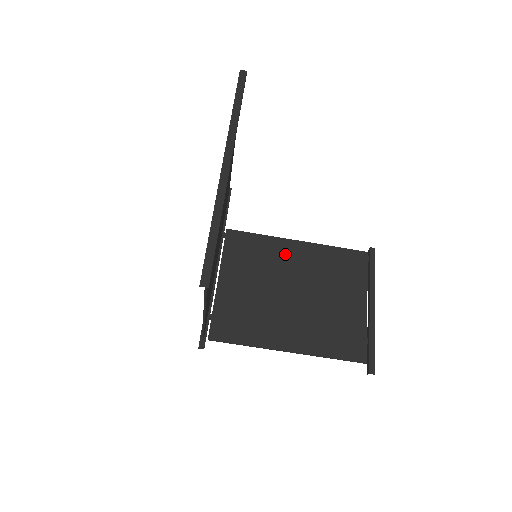
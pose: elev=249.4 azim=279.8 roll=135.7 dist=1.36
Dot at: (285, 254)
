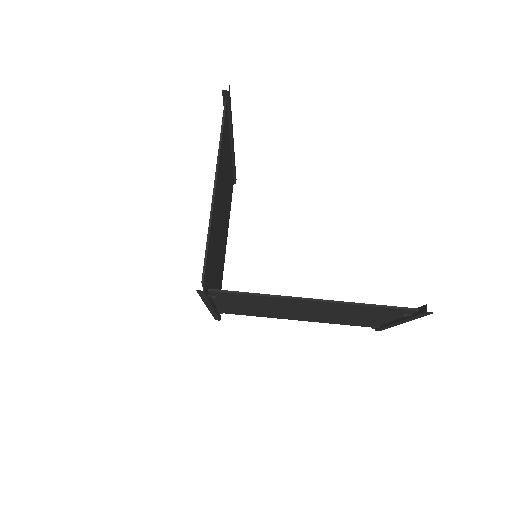
Dot at: occluded
